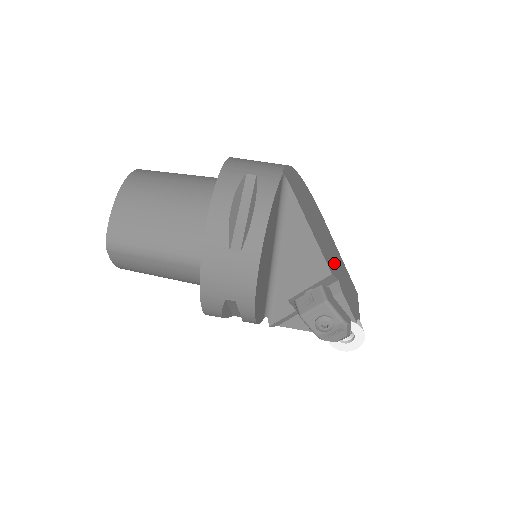
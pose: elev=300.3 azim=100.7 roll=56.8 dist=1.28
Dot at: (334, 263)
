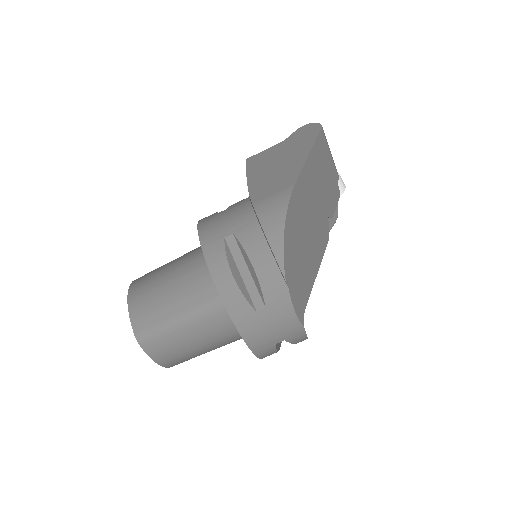
Dot at: (320, 210)
